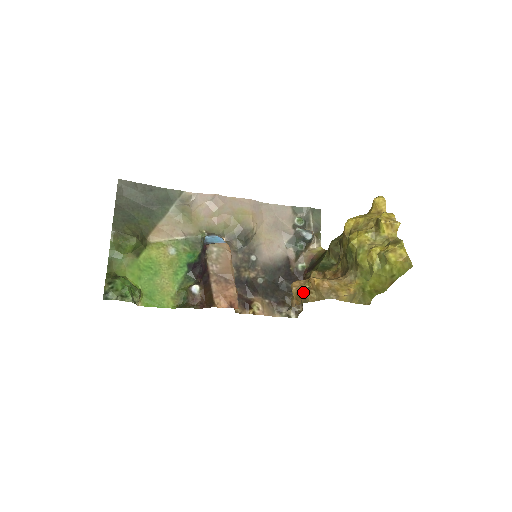
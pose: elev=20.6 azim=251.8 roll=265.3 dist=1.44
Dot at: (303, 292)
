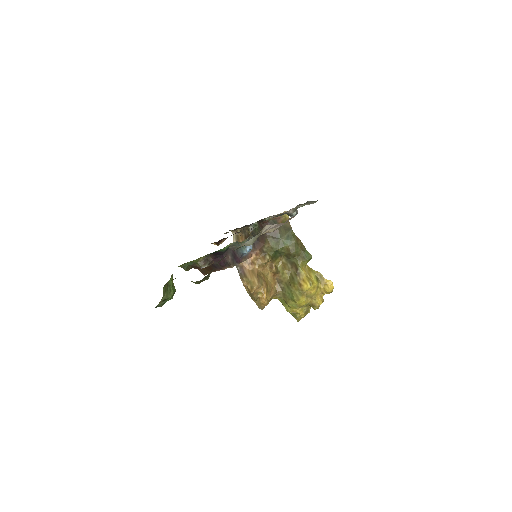
Dot at: (254, 297)
